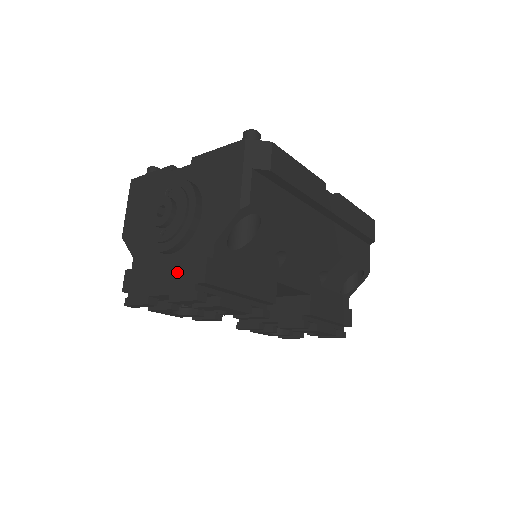
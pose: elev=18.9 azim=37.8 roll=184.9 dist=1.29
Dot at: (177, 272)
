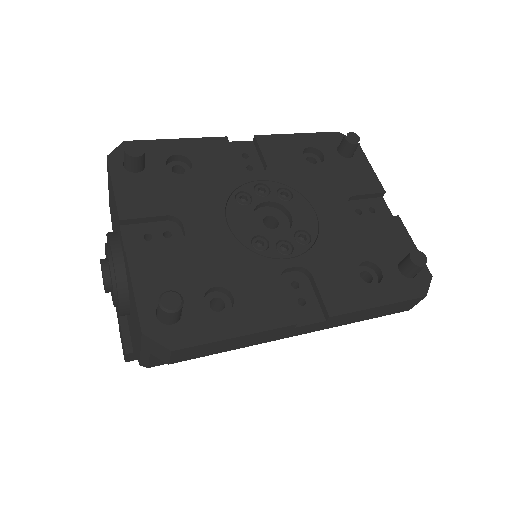
Dot at: (119, 323)
